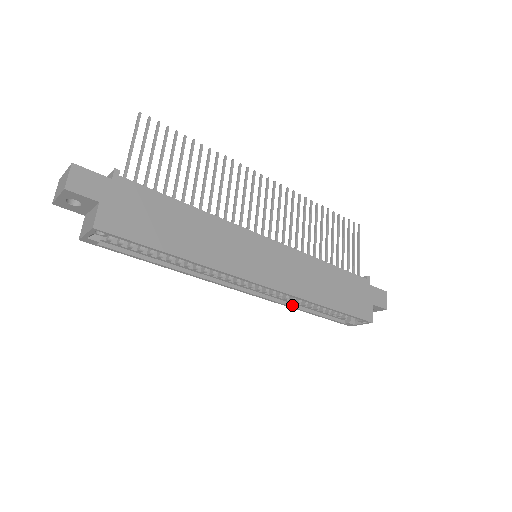
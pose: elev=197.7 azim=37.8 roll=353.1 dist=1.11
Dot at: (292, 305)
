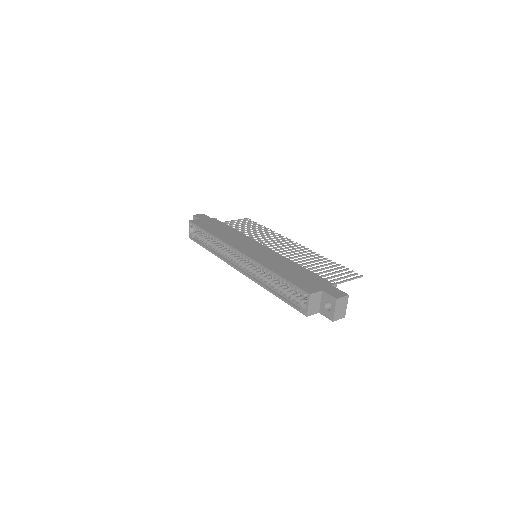
Dot at: (264, 285)
